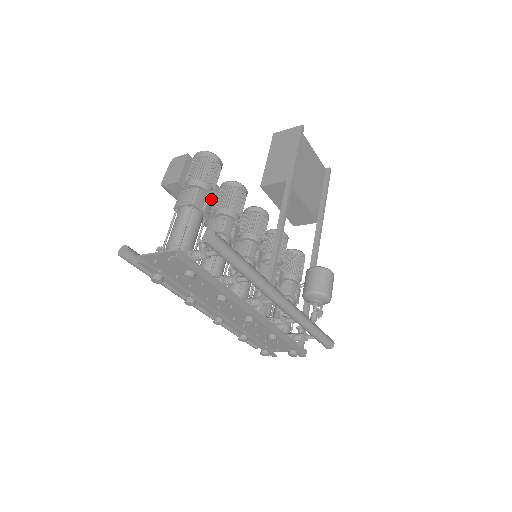
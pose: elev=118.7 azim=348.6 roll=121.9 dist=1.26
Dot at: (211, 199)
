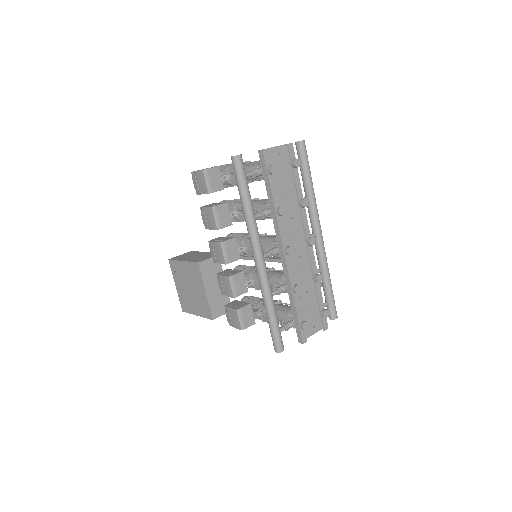
Dot at: occluded
